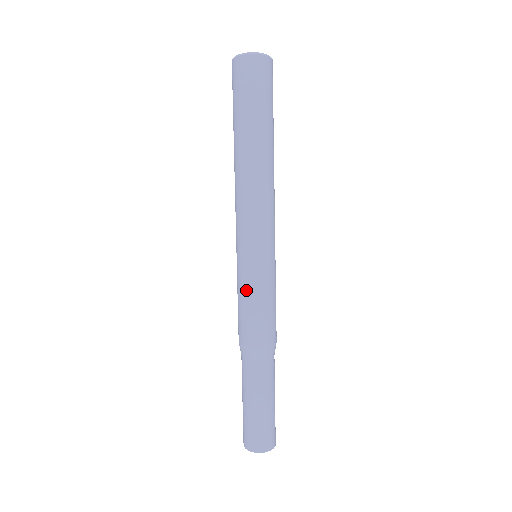
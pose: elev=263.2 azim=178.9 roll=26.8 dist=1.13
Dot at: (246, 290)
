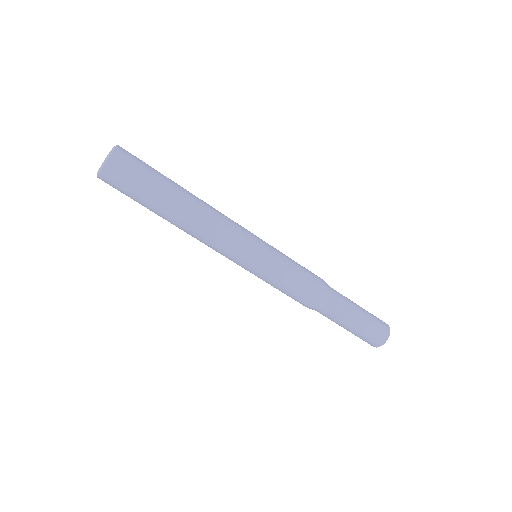
Dot at: (278, 280)
